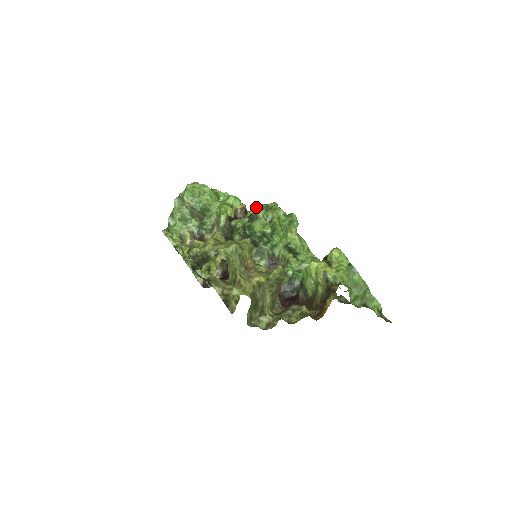
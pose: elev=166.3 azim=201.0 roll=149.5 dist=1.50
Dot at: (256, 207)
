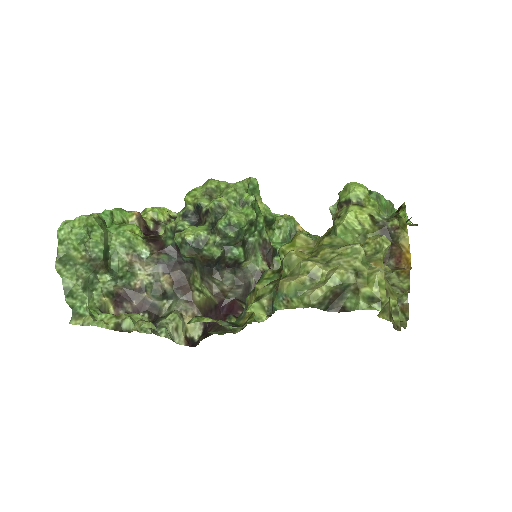
Dot at: (187, 200)
